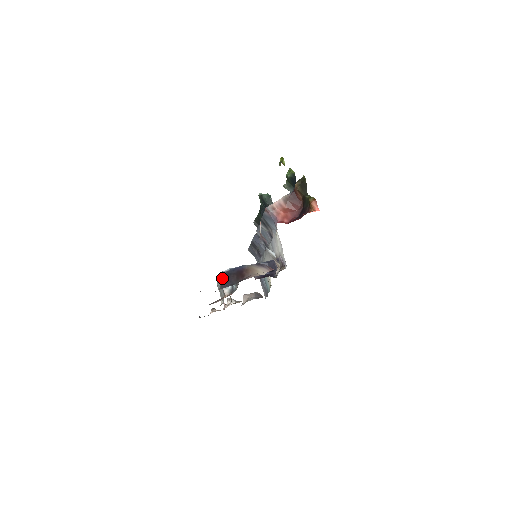
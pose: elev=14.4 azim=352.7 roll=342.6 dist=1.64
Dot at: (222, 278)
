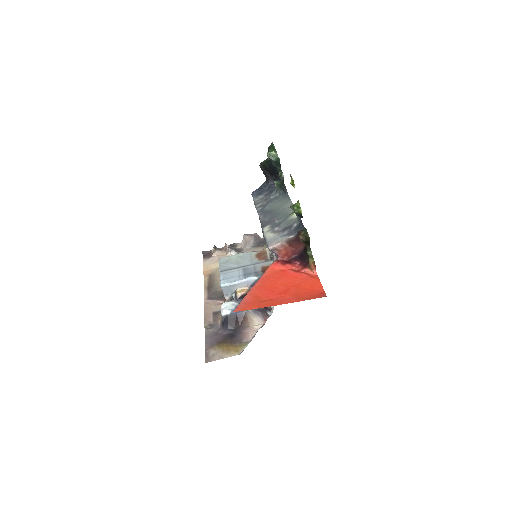
Dot at: (223, 319)
